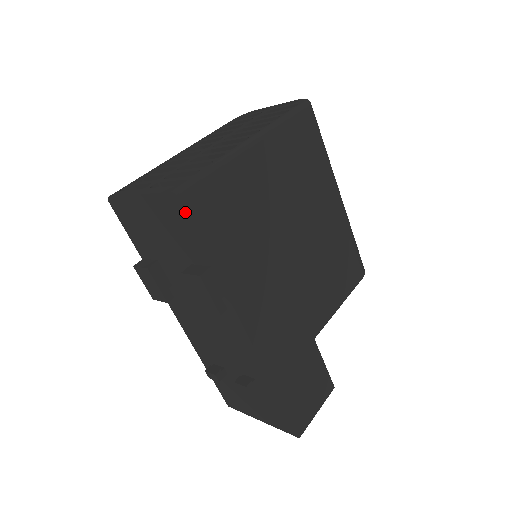
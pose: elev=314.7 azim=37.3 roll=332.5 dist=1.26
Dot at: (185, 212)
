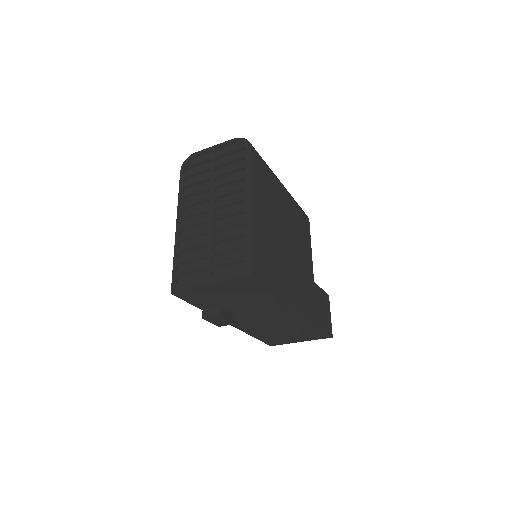
Dot at: (258, 280)
